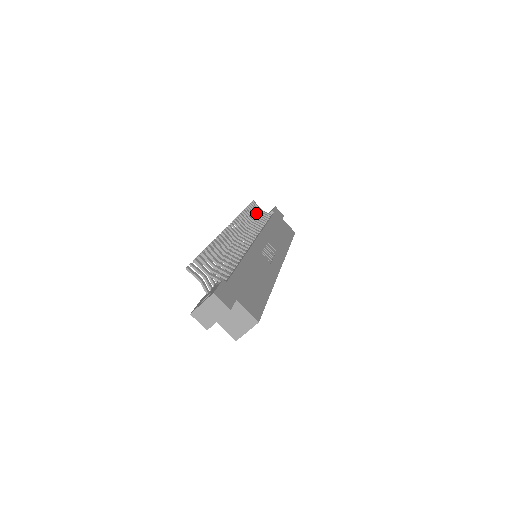
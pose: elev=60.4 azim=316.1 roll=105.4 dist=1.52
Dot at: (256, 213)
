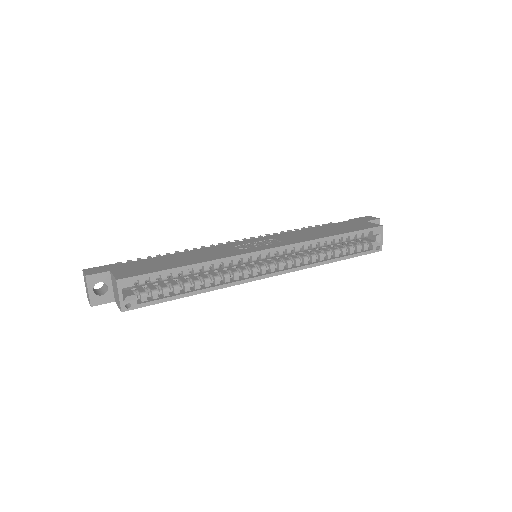
Dot at: occluded
